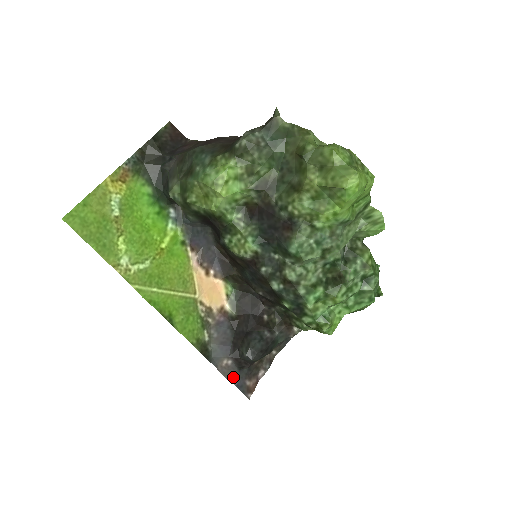
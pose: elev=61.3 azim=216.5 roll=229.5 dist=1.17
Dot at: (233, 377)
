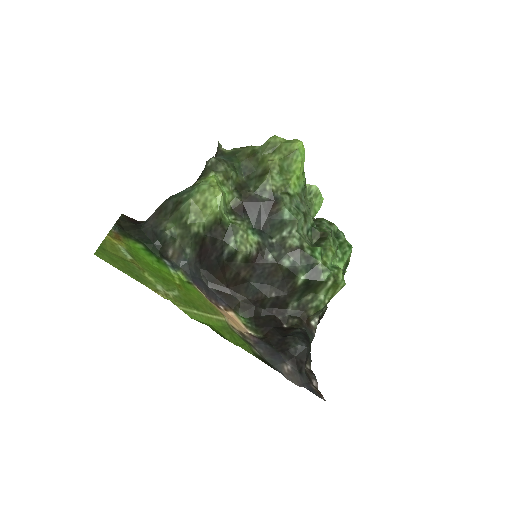
Dot at: (300, 383)
